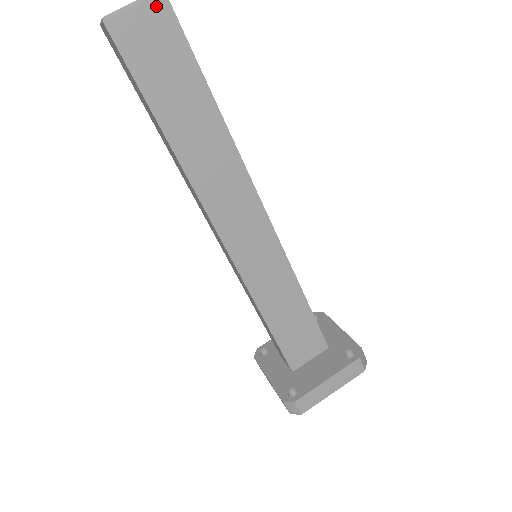
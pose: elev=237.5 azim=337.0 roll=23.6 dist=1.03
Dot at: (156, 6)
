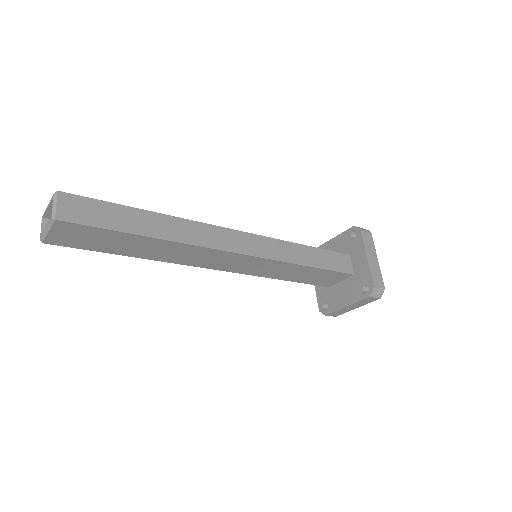
Dot at: (59, 226)
